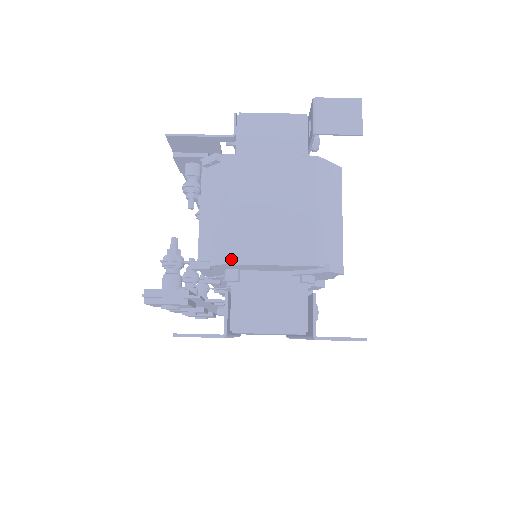
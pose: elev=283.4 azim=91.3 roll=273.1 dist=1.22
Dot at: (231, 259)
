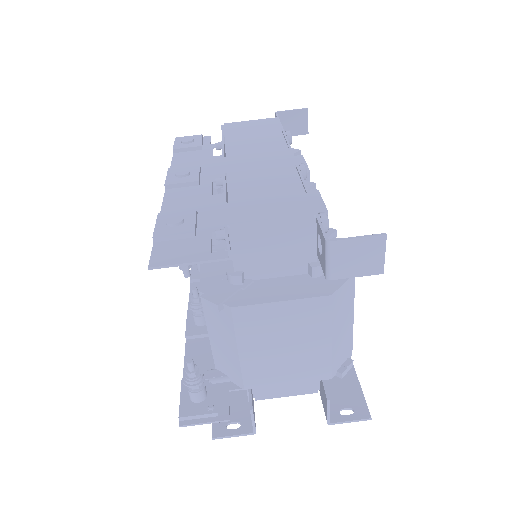
Dot at: (250, 386)
